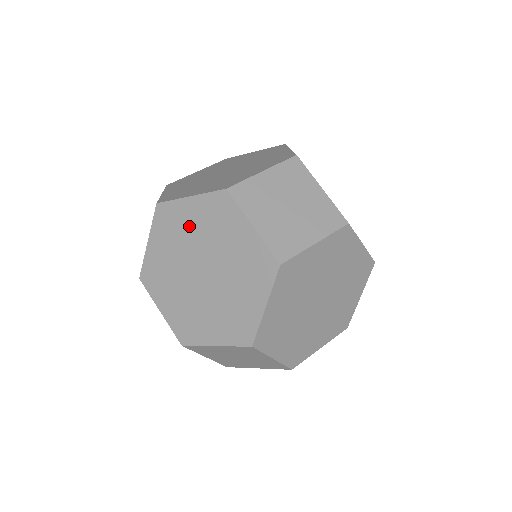
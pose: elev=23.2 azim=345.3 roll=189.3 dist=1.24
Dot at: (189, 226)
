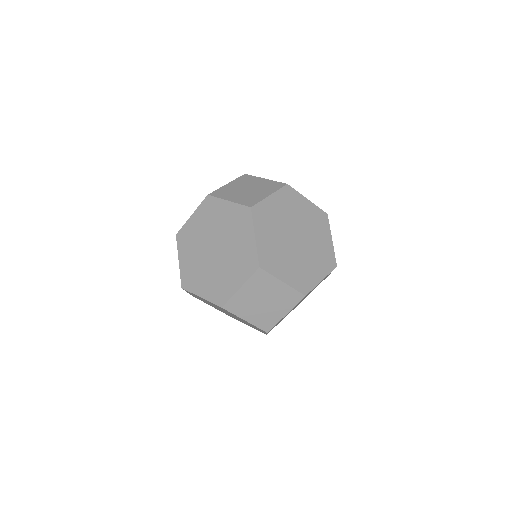
Dot at: (208, 302)
